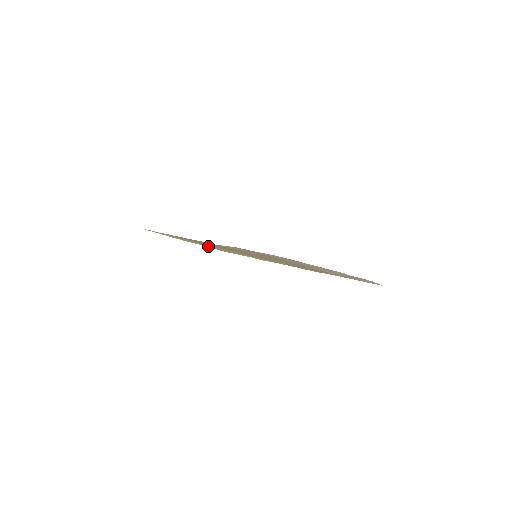
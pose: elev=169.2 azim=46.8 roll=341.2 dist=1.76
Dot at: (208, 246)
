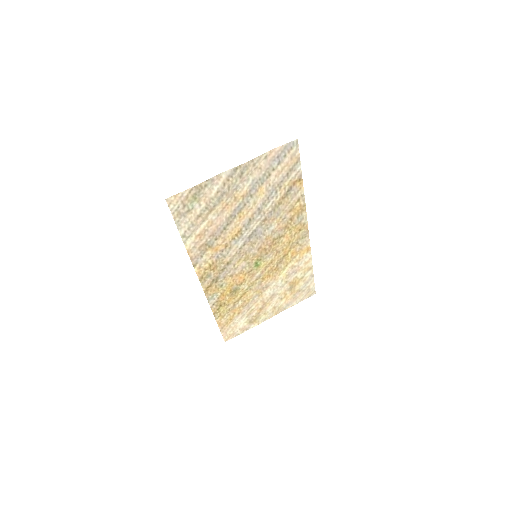
Dot at: (280, 302)
